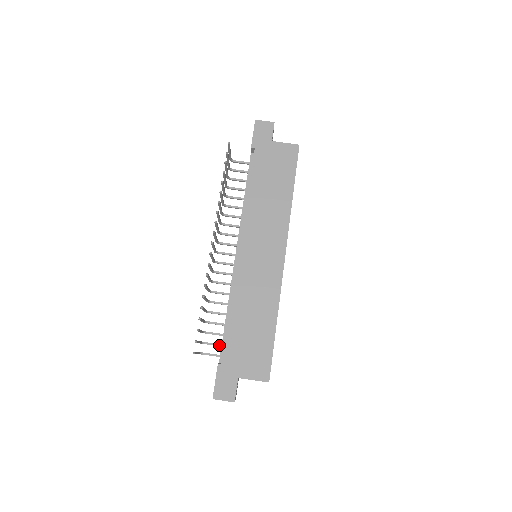
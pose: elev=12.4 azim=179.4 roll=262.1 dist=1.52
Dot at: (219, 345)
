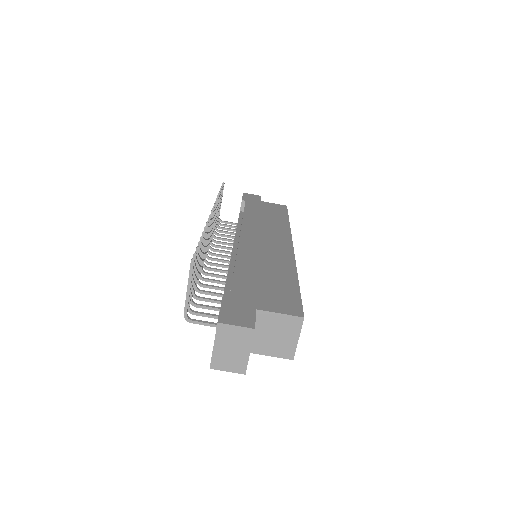
Dot at: (215, 315)
